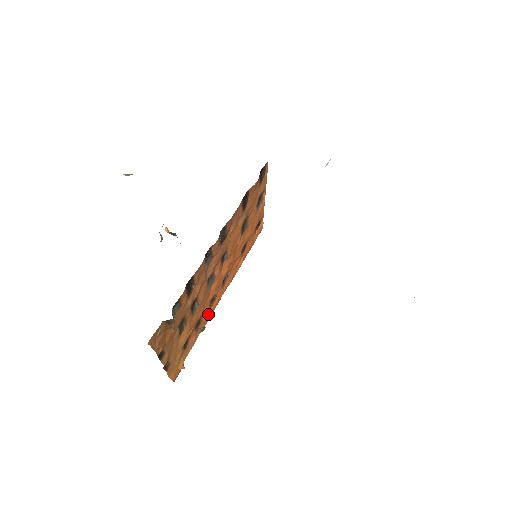
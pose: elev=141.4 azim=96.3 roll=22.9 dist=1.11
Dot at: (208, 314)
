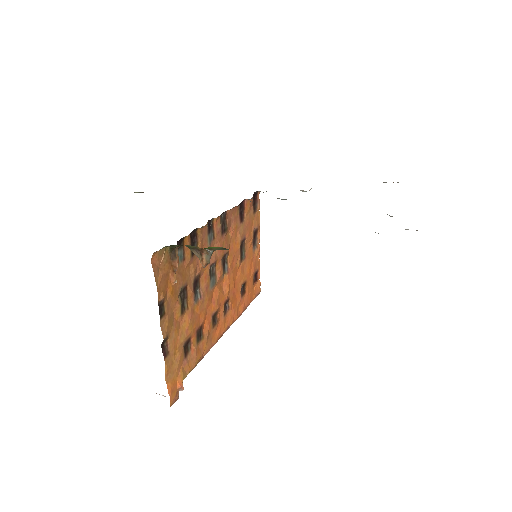
Dot at: (210, 339)
